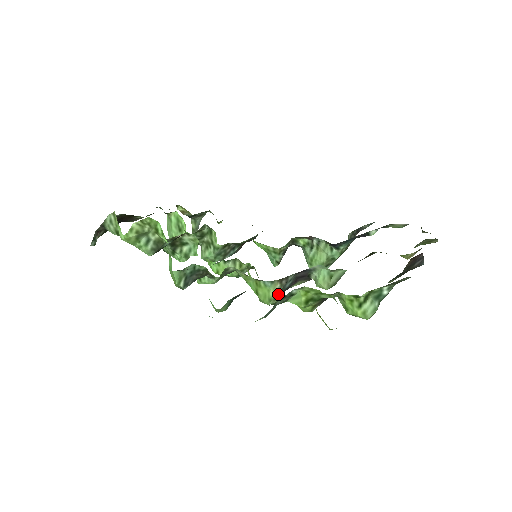
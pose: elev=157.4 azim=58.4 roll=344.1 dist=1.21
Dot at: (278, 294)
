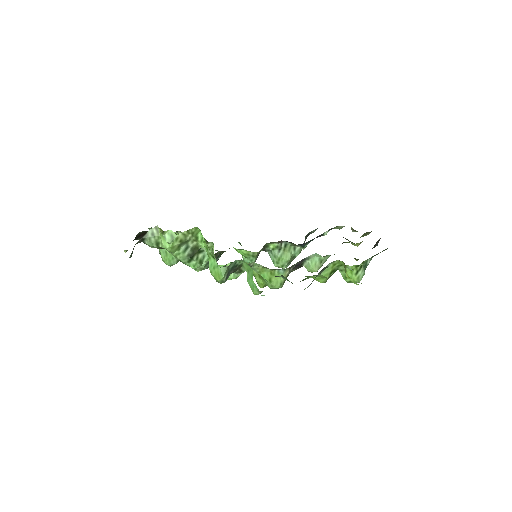
Dot at: occluded
